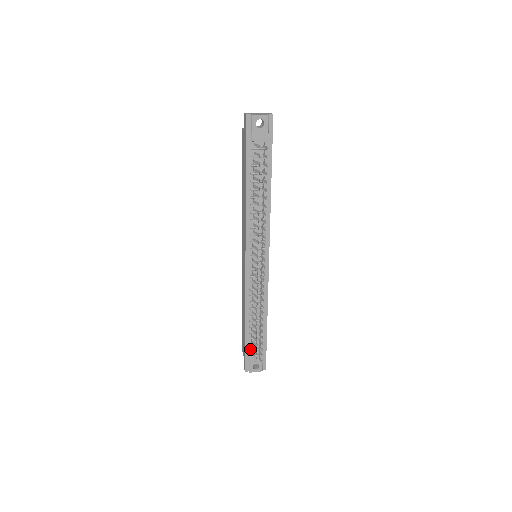
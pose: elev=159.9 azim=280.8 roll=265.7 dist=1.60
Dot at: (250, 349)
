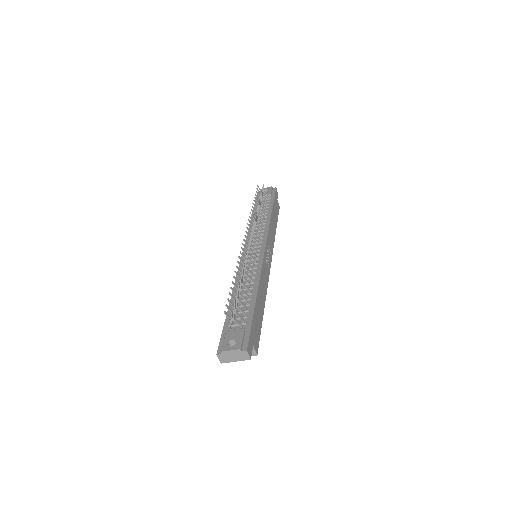
Dot at: occluded
